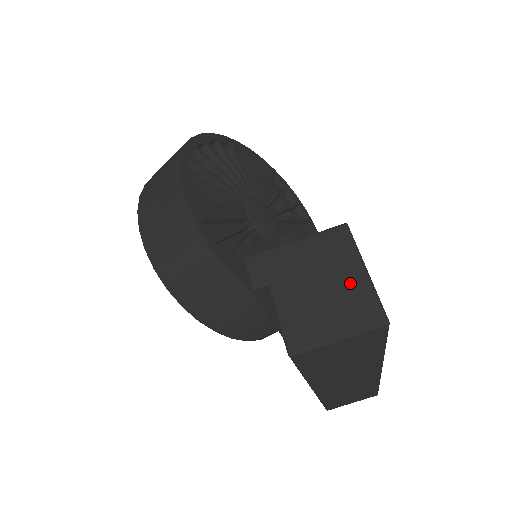
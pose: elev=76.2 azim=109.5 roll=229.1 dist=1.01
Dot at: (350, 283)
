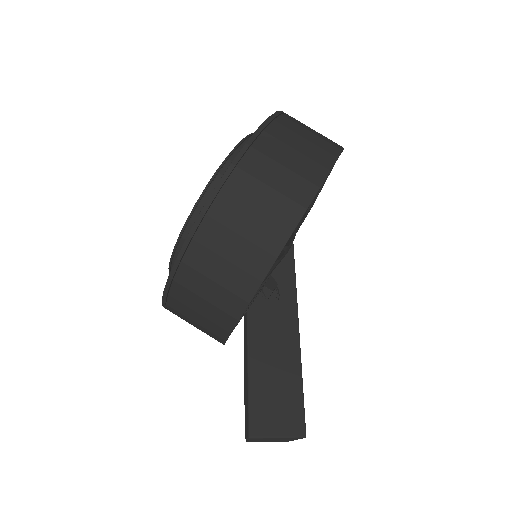
Dot at: (287, 440)
